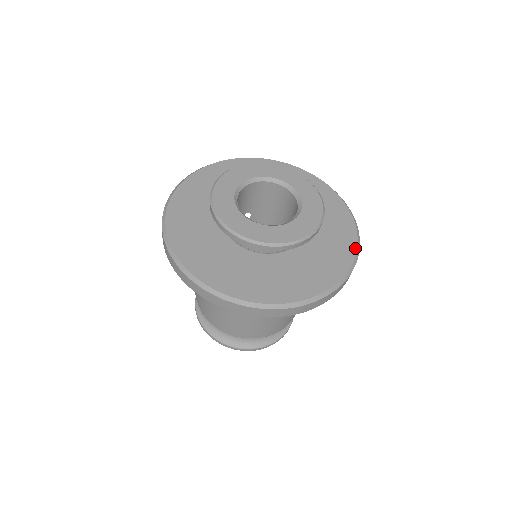
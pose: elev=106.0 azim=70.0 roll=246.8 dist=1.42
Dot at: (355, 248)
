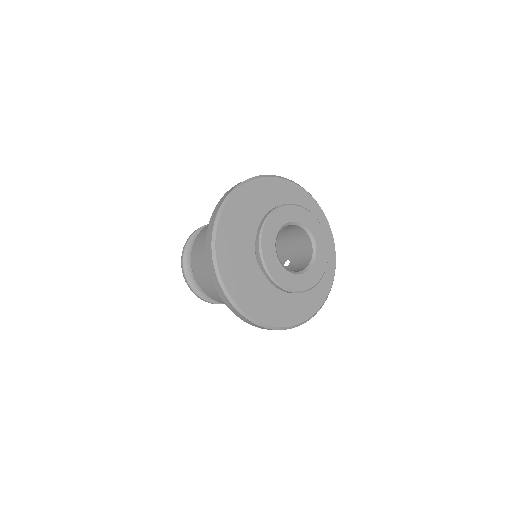
Dot at: (324, 300)
